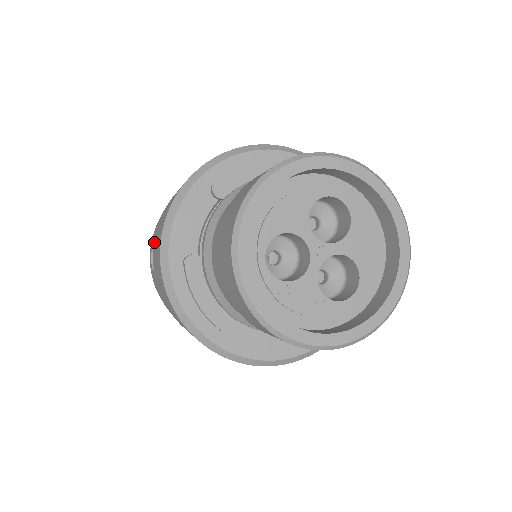
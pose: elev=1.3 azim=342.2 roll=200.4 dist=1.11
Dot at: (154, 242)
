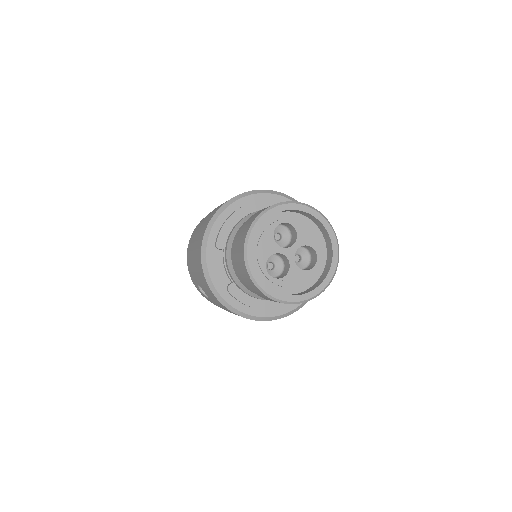
Dot at: (200, 285)
